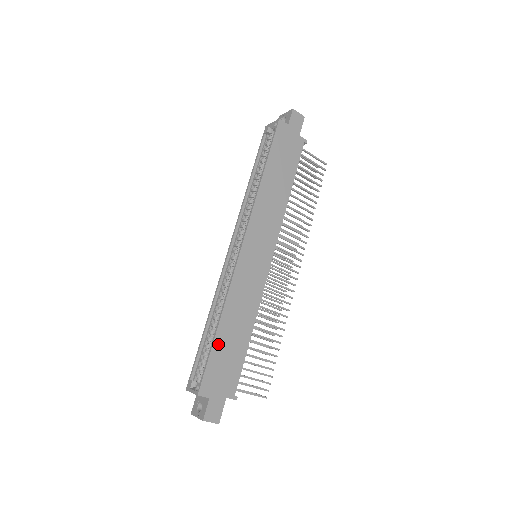
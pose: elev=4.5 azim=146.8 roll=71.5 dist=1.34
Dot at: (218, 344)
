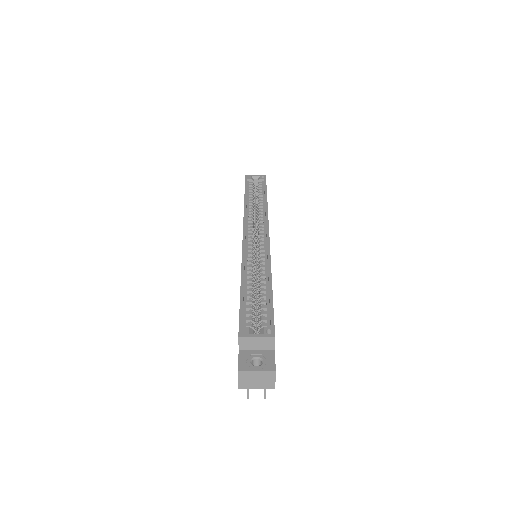
Dot at: occluded
